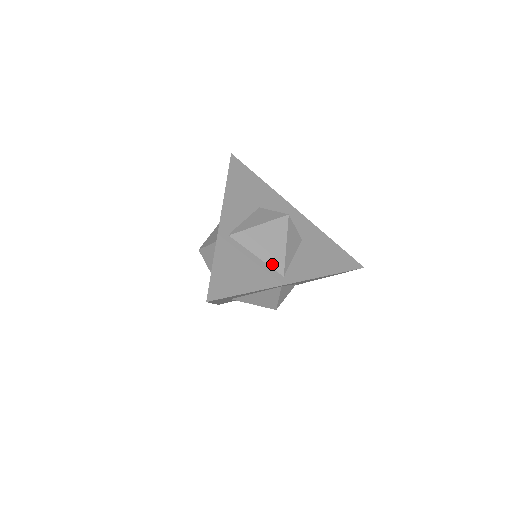
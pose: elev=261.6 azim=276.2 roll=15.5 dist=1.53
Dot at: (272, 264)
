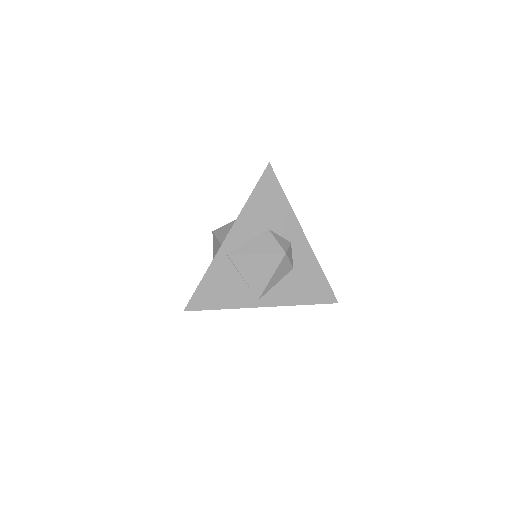
Dot at: (253, 288)
